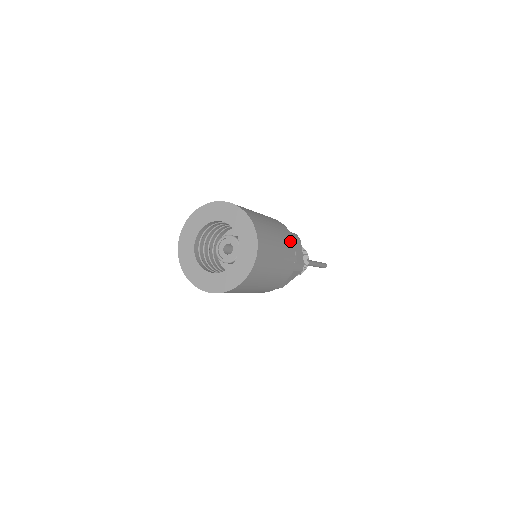
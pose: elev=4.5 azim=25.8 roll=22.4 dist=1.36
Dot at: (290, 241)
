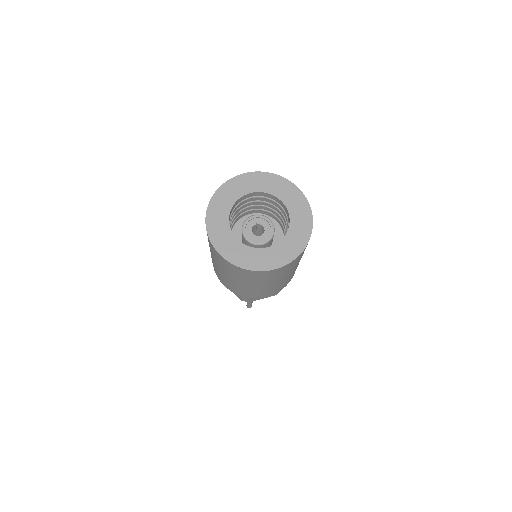
Dot at: occluded
